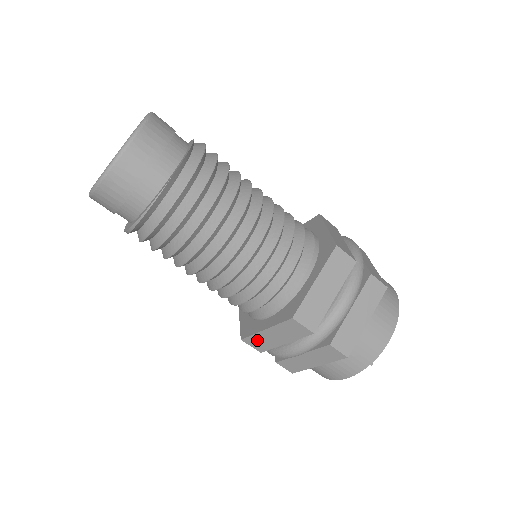
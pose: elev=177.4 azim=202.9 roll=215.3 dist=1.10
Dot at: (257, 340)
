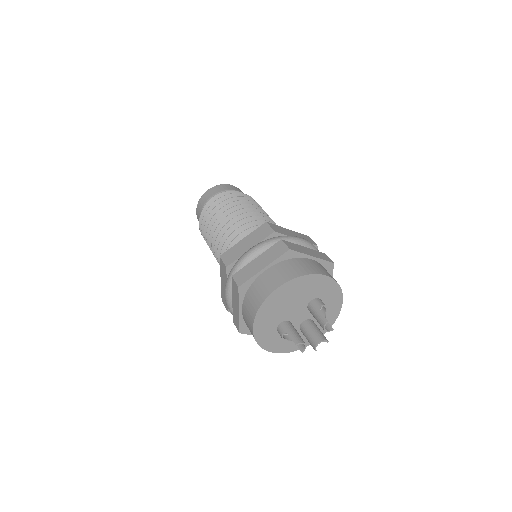
Dot at: (223, 295)
